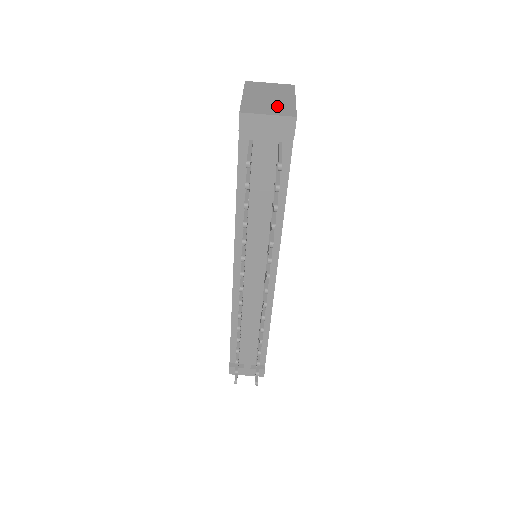
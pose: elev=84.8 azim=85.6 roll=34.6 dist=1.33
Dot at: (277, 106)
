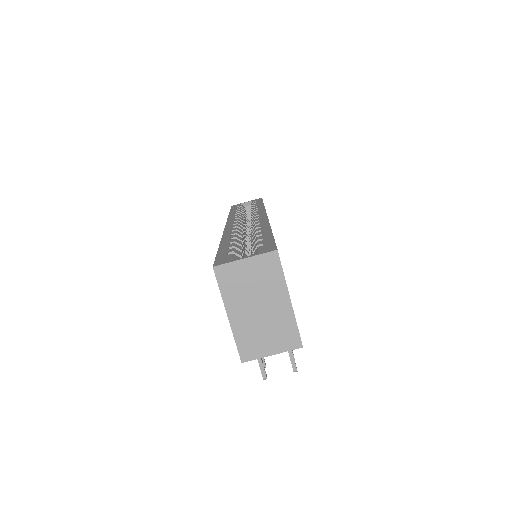
Dot at: (275, 330)
